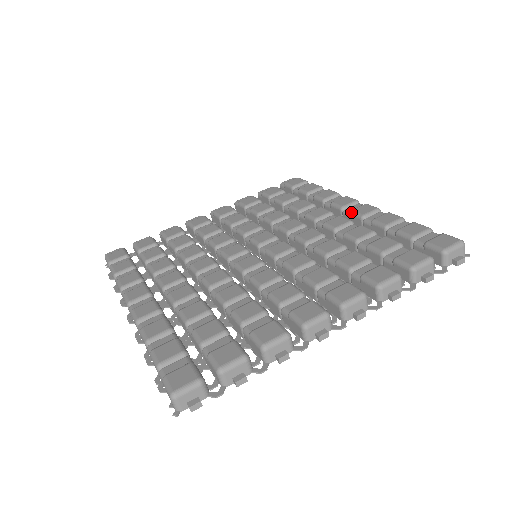
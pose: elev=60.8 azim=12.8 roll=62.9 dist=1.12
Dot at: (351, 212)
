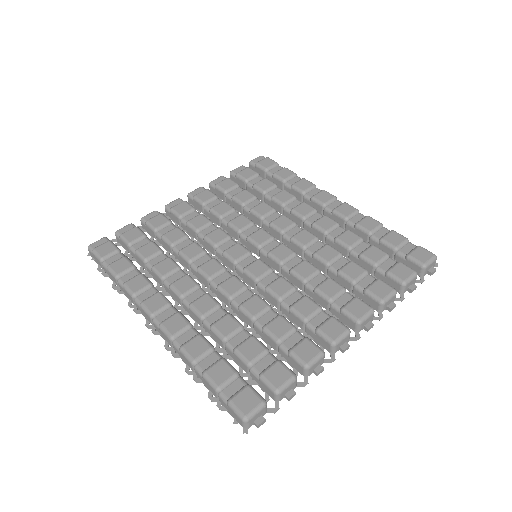
Dot at: (334, 212)
